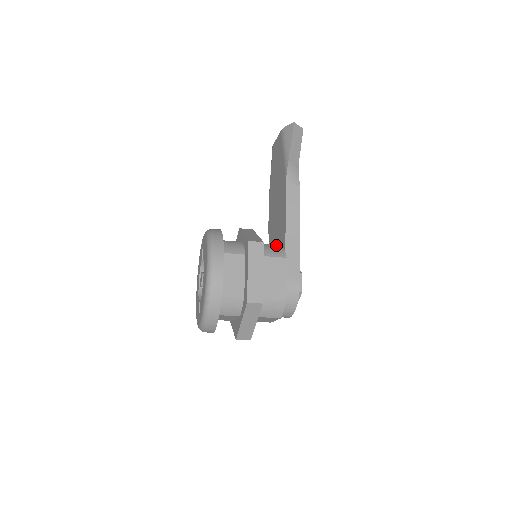
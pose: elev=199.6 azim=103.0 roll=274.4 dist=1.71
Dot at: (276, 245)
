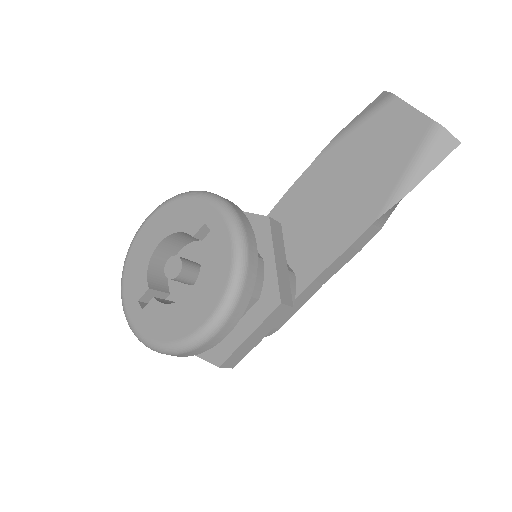
Dot at: (292, 275)
